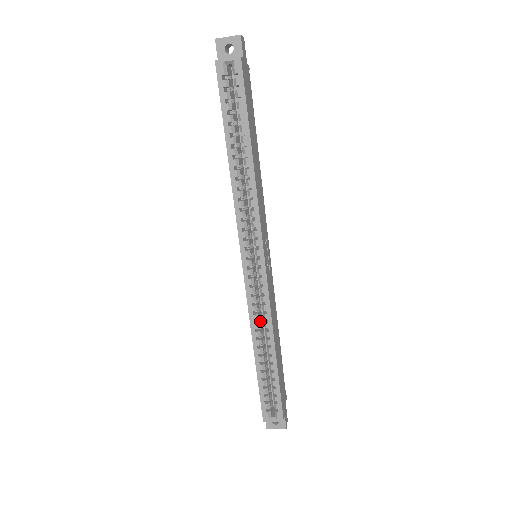
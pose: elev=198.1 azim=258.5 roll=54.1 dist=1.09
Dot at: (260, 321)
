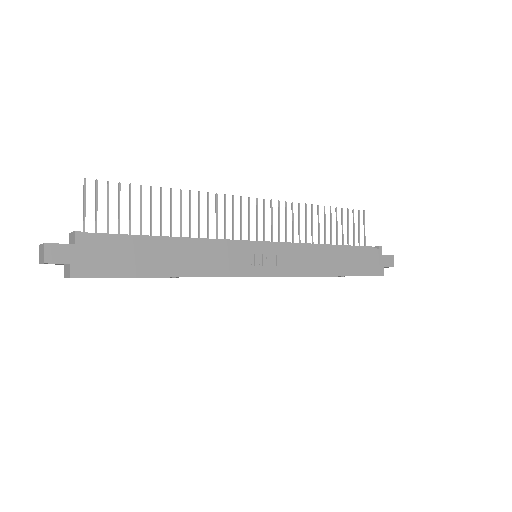
Dot at: occluded
